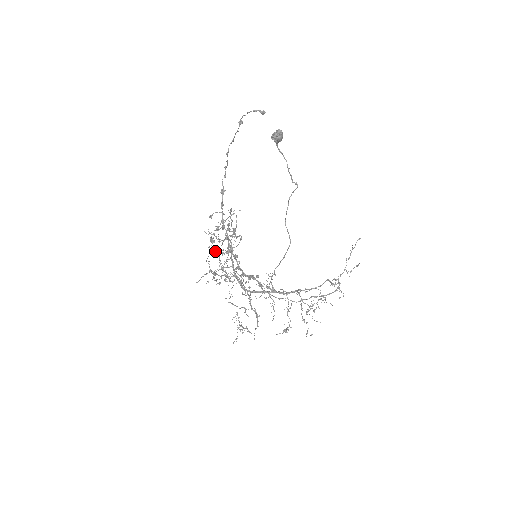
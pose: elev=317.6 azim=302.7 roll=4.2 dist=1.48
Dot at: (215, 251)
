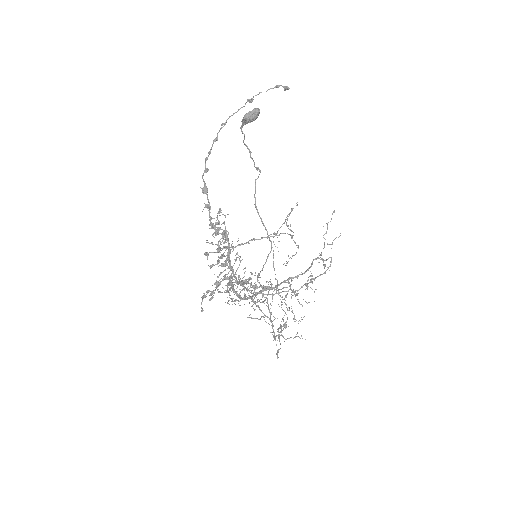
Dot at: occluded
